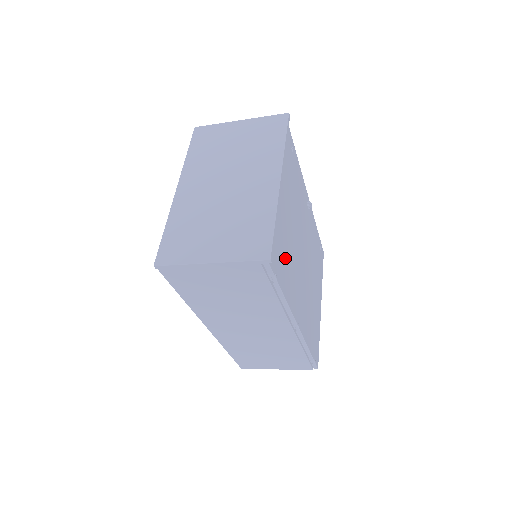
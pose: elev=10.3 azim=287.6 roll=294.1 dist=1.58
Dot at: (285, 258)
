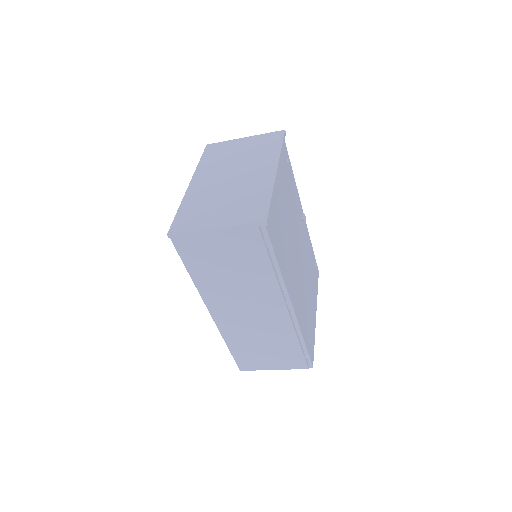
Dot at: (280, 238)
